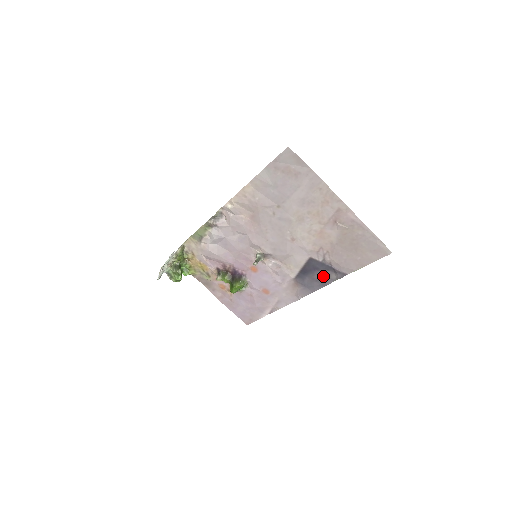
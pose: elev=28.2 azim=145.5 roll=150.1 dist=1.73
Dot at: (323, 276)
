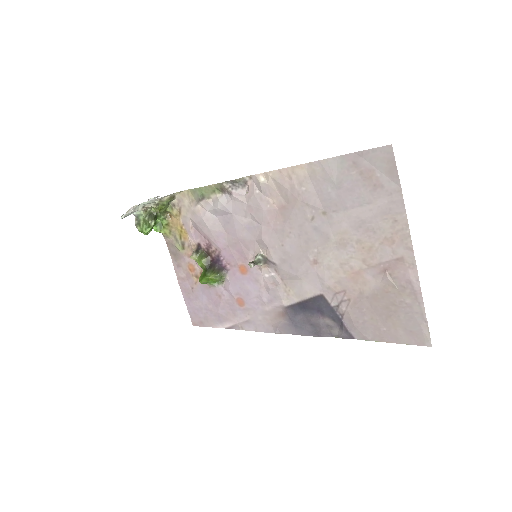
Dot at: (323, 324)
